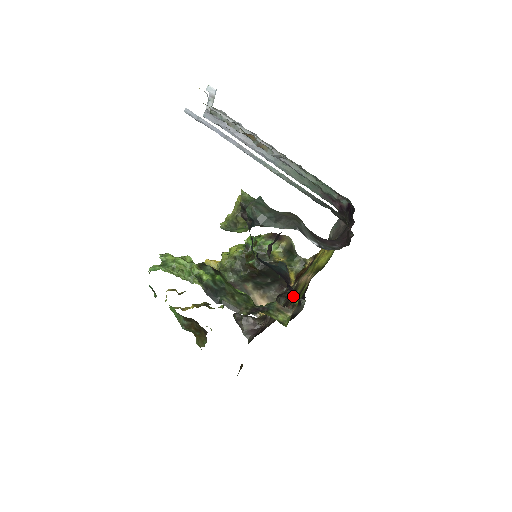
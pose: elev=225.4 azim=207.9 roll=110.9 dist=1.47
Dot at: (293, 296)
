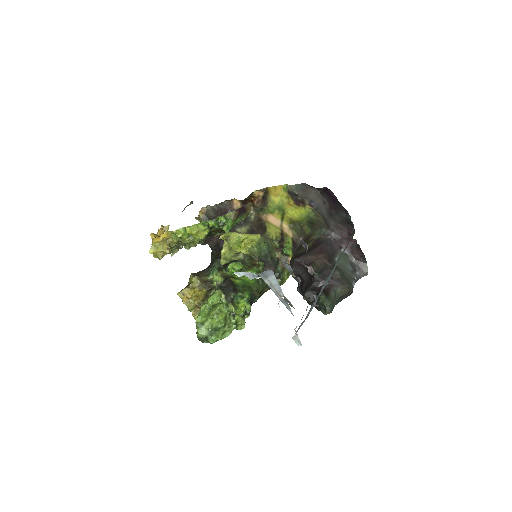
Dot at: (279, 246)
